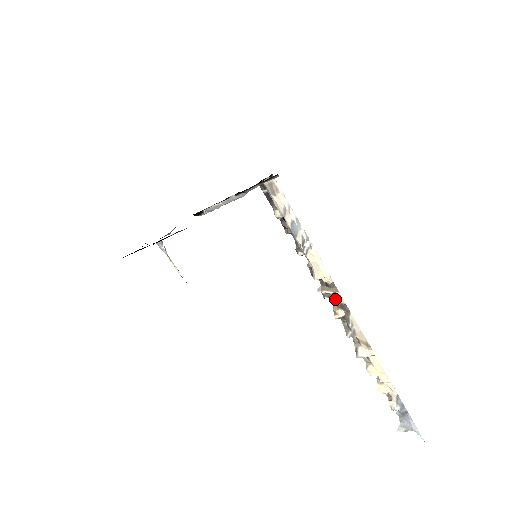
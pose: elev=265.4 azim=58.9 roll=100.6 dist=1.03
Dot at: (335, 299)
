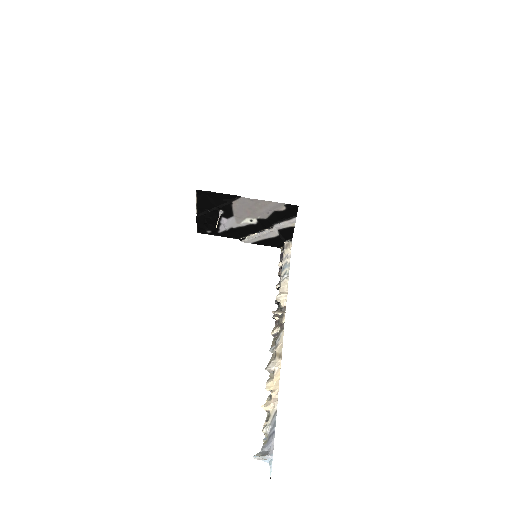
Dot at: (280, 319)
